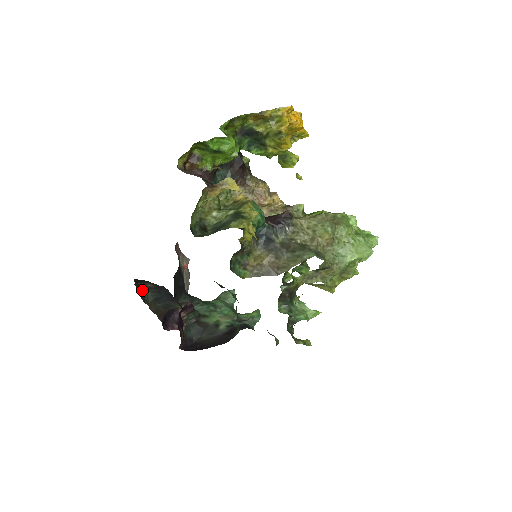
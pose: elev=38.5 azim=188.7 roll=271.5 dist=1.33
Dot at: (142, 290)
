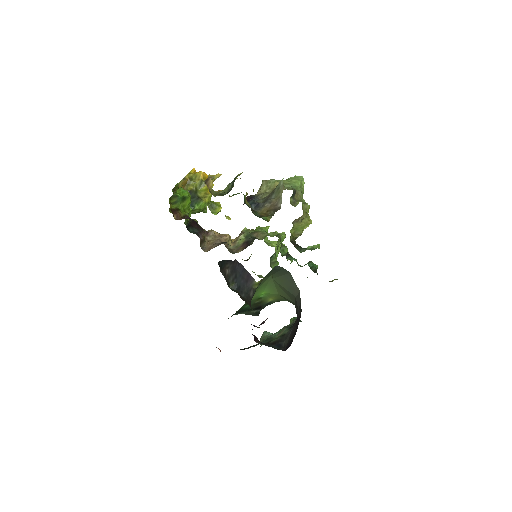
Dot at: occluded
